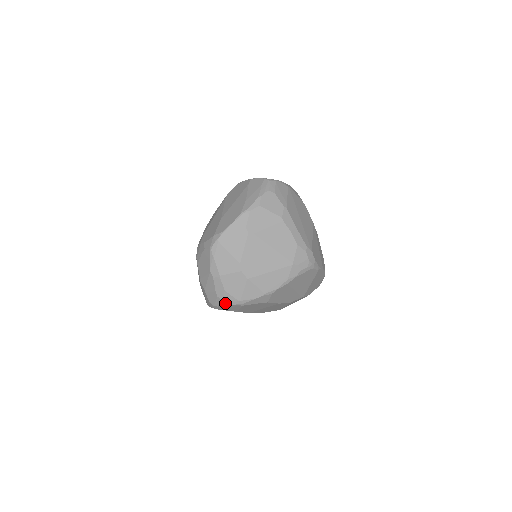
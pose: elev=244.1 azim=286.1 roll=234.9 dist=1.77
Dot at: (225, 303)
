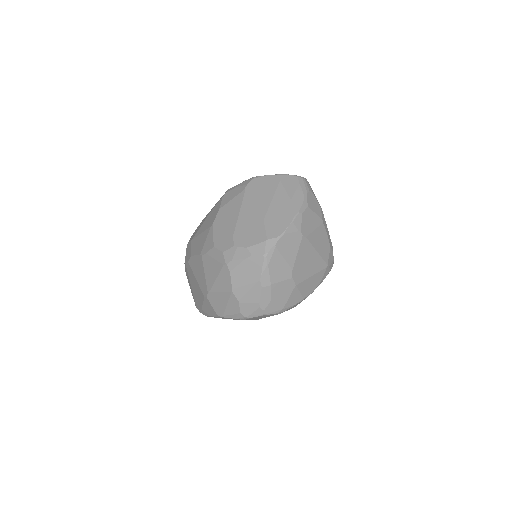
Dot at: (266, 313)
